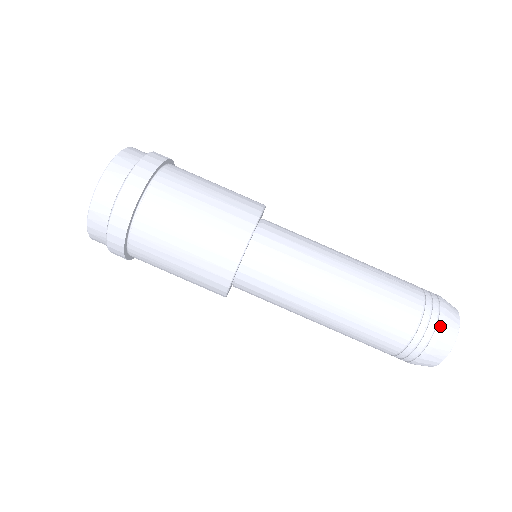
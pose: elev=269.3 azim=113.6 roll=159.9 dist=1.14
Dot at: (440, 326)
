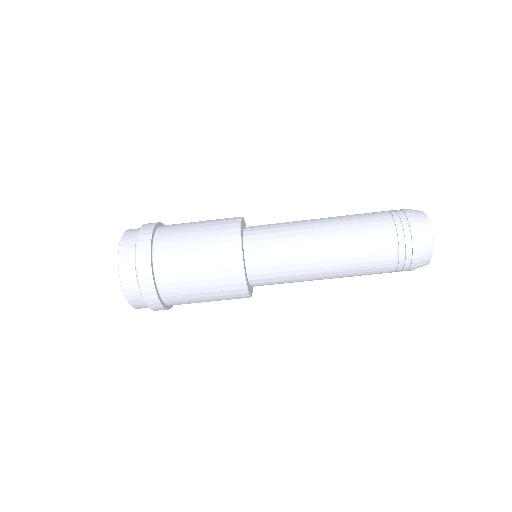
Dot at: (415, 260)
